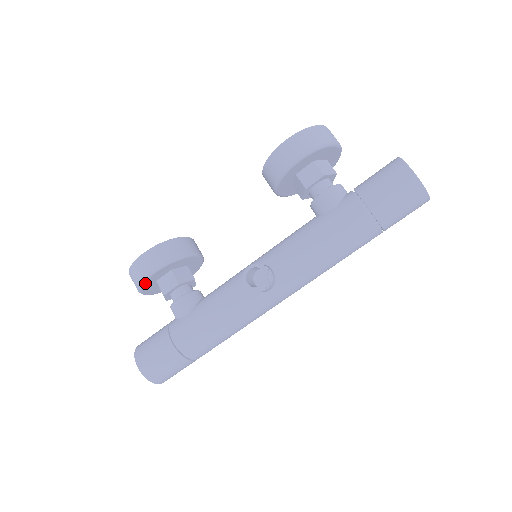
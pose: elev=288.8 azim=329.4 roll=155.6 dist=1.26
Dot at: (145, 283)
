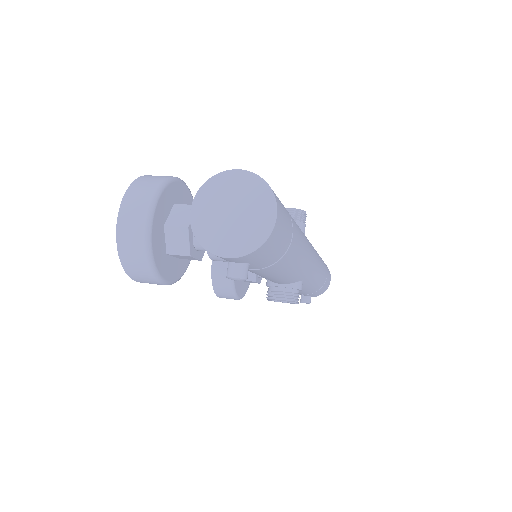
Dot at: (173, 184)
